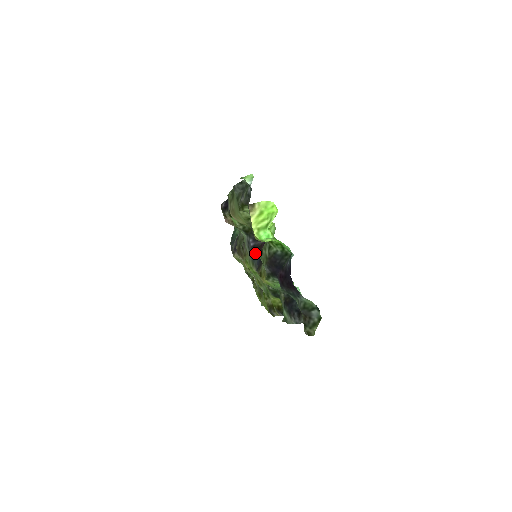
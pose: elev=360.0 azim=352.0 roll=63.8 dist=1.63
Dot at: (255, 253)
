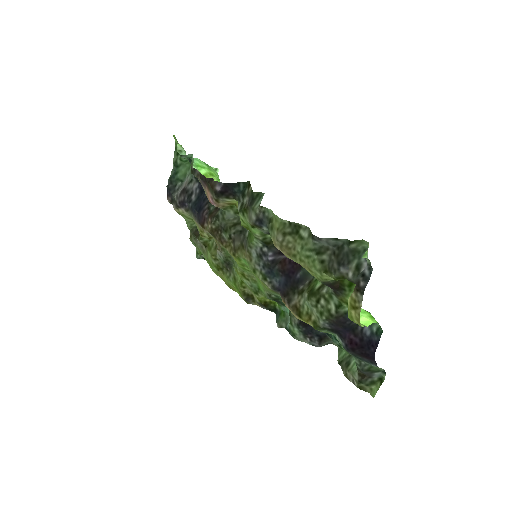
Dot at: (275, 270)
